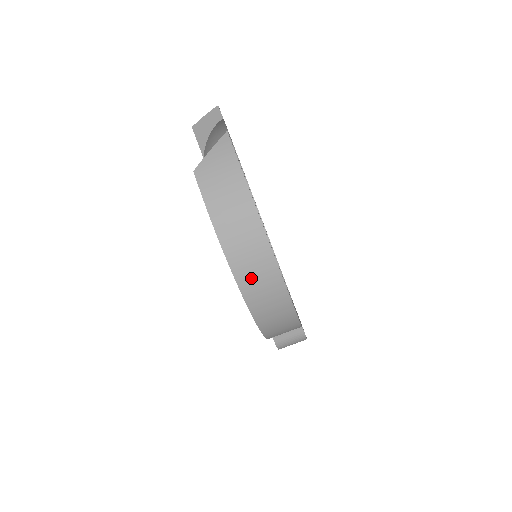
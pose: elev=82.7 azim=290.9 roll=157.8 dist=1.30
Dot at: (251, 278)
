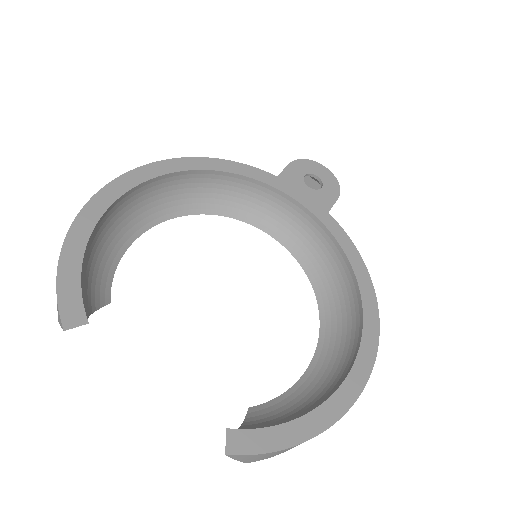
Dot at: occluded
